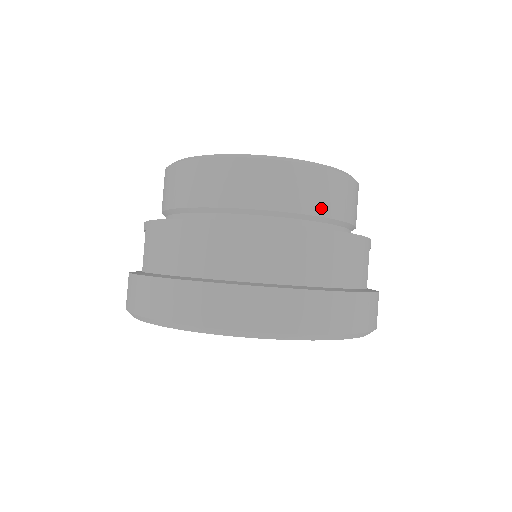
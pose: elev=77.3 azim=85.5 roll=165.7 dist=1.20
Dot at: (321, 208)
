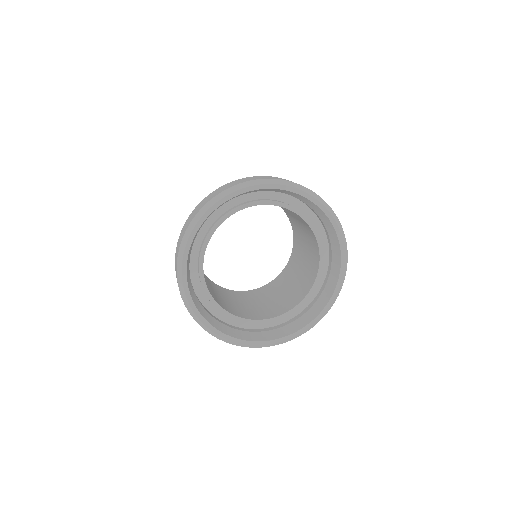
Dot at: occluded
